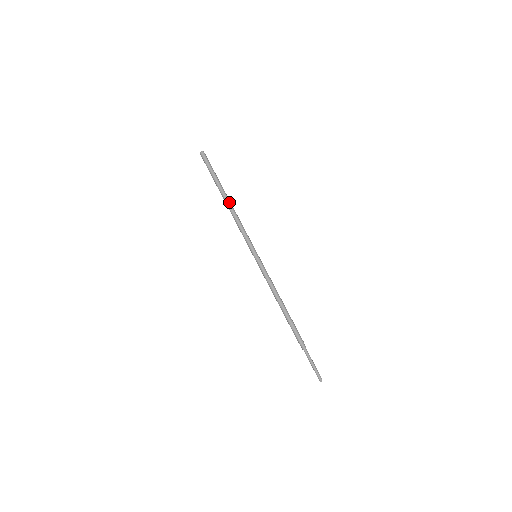
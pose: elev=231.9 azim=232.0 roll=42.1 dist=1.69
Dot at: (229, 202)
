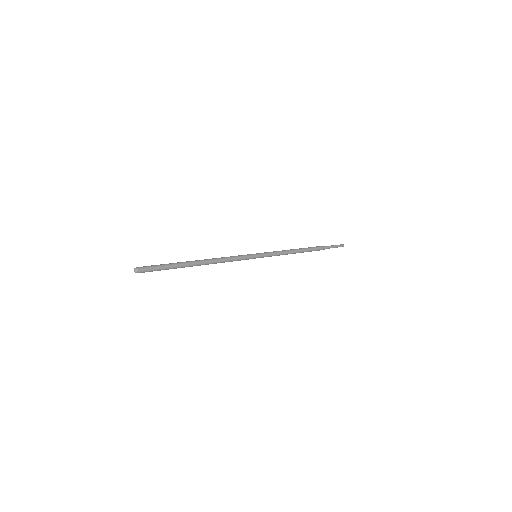
Dot at: (204, 264)
